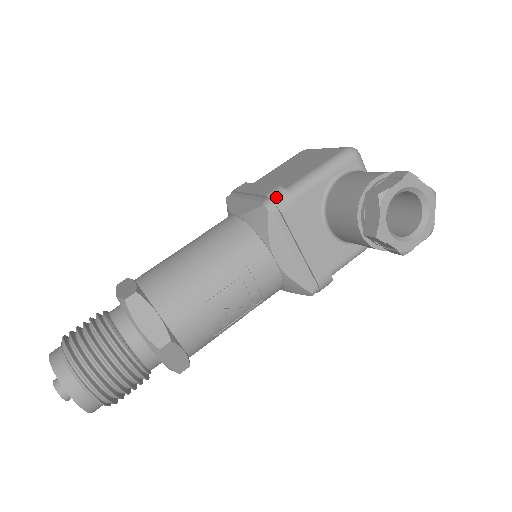
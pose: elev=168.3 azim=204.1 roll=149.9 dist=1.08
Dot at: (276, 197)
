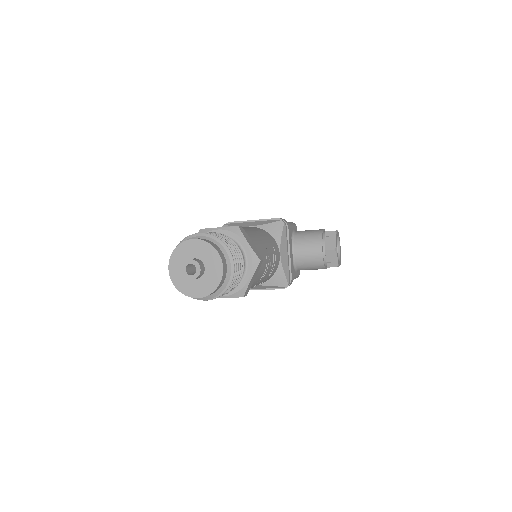
Dot at: (284, 220)
